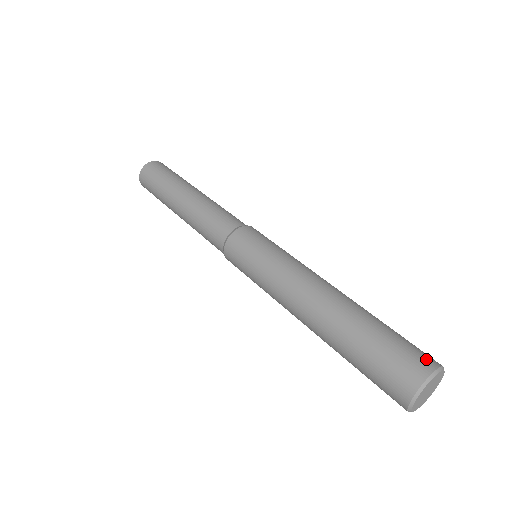
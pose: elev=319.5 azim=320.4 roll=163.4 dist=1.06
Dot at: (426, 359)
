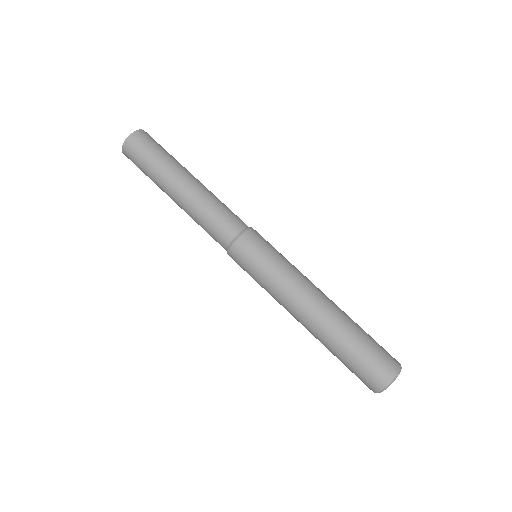
Dot at: (393, 363)
